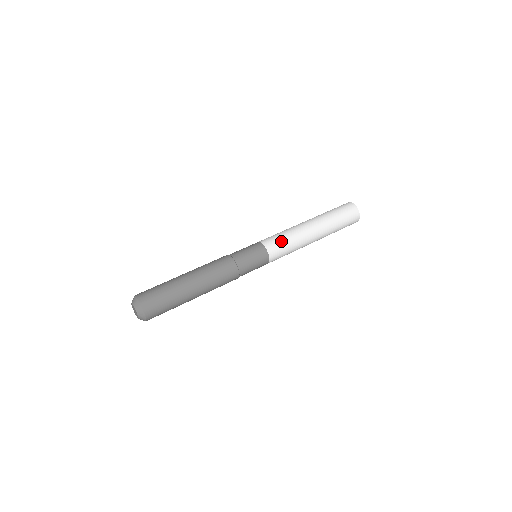
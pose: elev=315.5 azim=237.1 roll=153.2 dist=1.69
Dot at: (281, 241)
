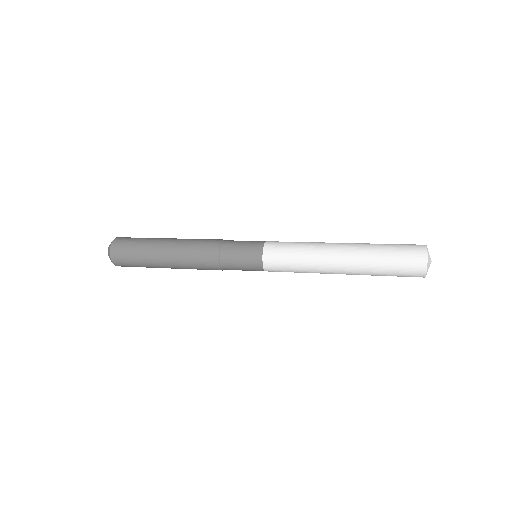
Dot at: (288, 244)
